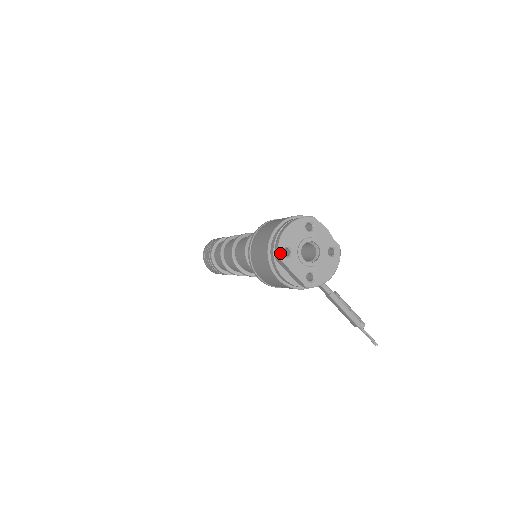
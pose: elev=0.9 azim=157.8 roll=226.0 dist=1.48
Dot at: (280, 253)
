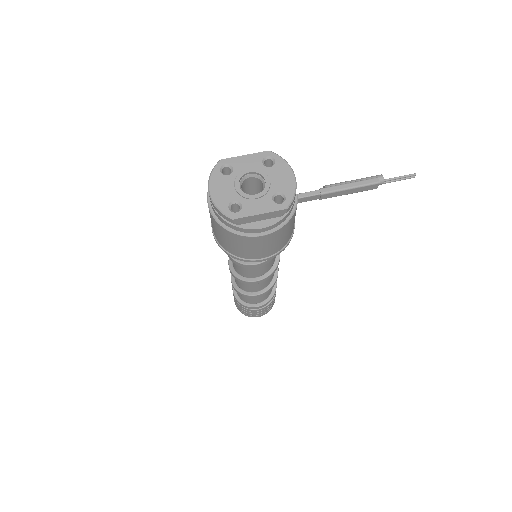
Dot at: (230, 215)
